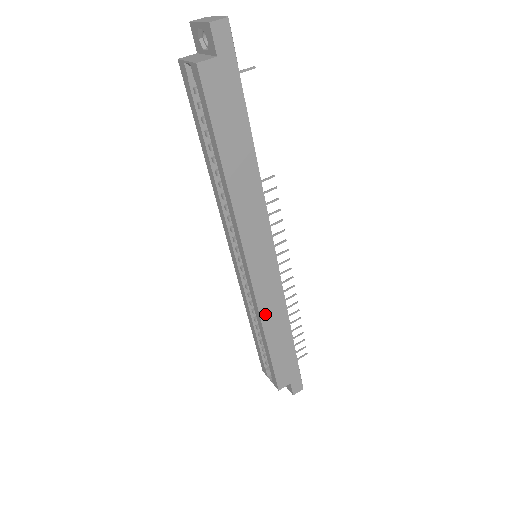
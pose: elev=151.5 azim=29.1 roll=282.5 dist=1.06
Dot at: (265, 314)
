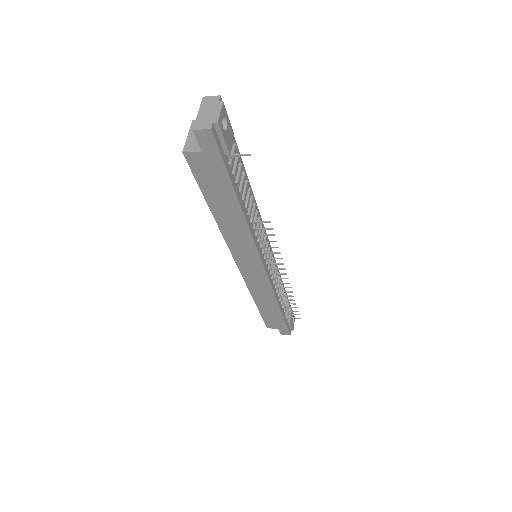
Dot at: (254, 292)
